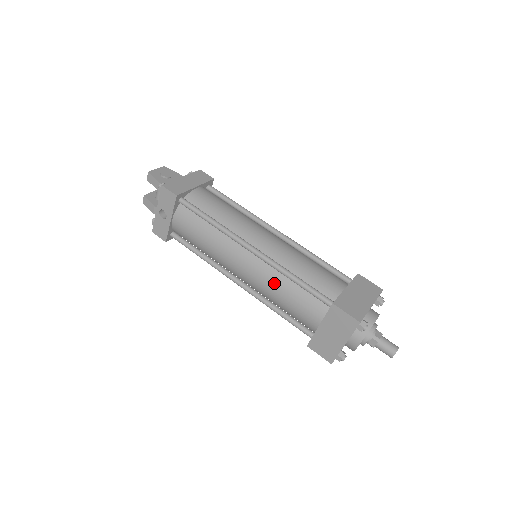
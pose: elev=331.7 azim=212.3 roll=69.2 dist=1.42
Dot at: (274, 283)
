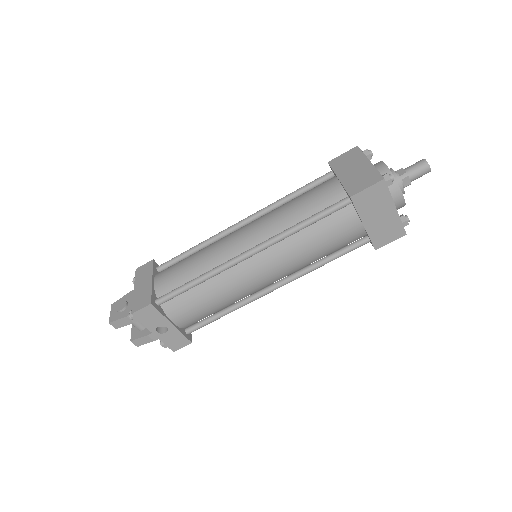
Dot at: (296, 249)
